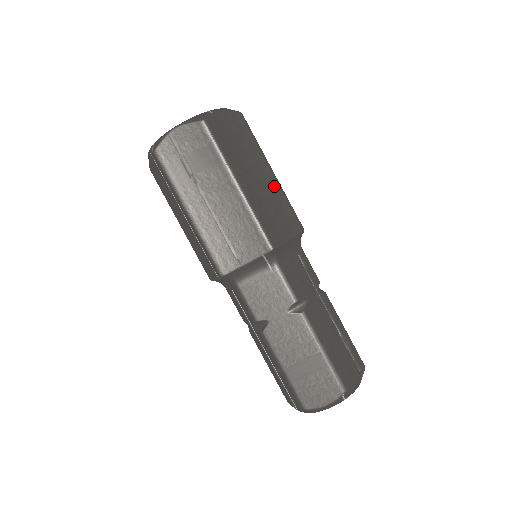
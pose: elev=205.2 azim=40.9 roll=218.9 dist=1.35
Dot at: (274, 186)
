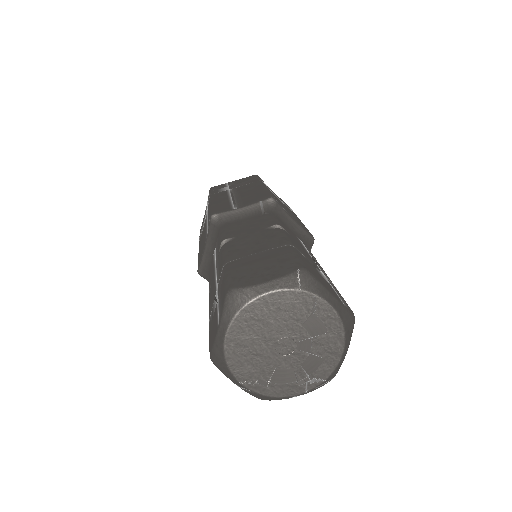
Dot at: occluded
